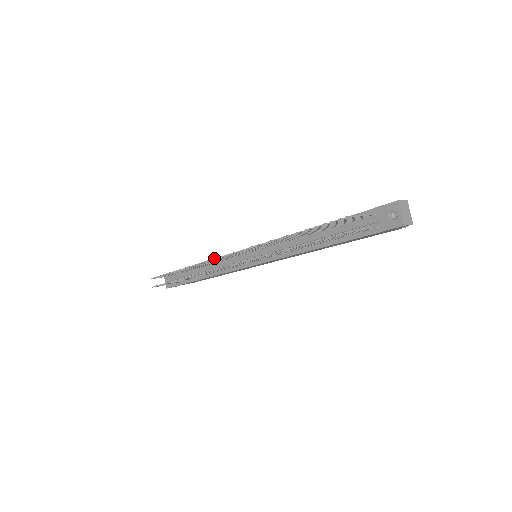
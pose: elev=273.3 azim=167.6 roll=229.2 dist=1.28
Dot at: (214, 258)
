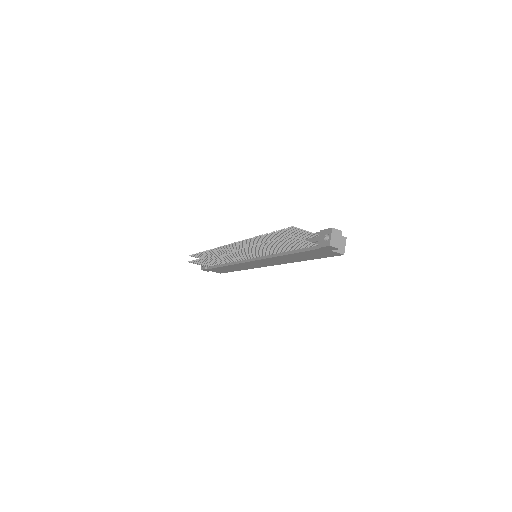
Dot at: (225, 245)
